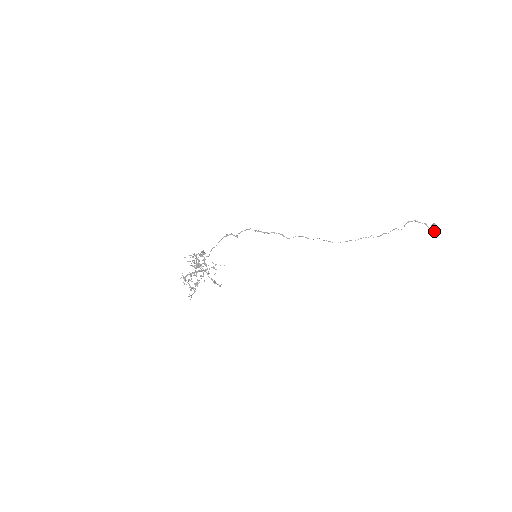
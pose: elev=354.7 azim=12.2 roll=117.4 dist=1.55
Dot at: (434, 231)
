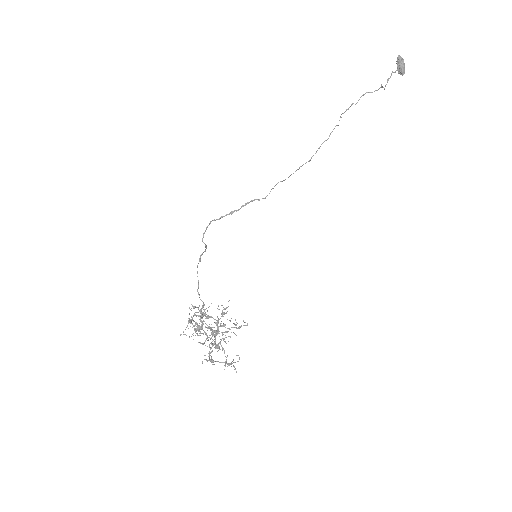
Dot at: (404, 68)
